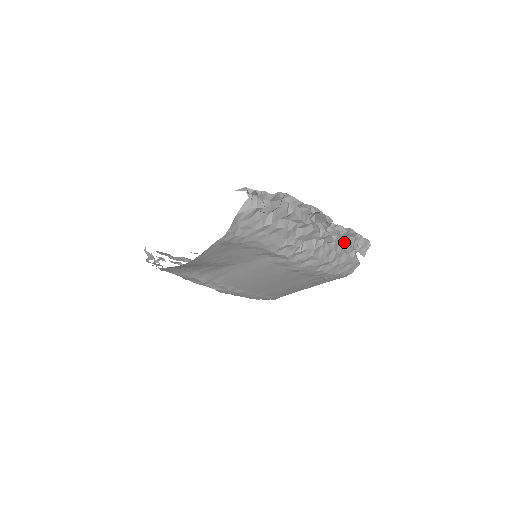
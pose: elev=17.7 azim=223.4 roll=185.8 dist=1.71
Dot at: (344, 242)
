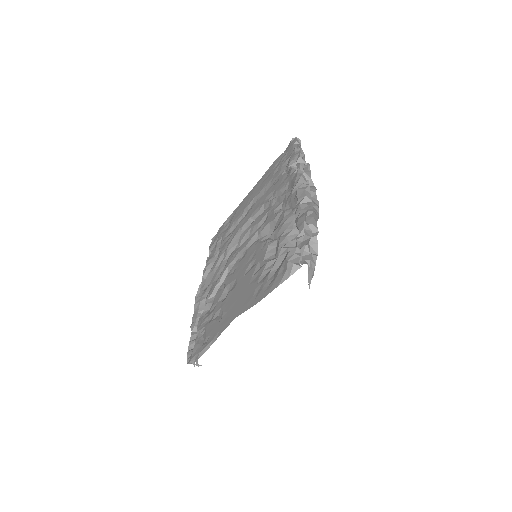
Dot at: occluded
